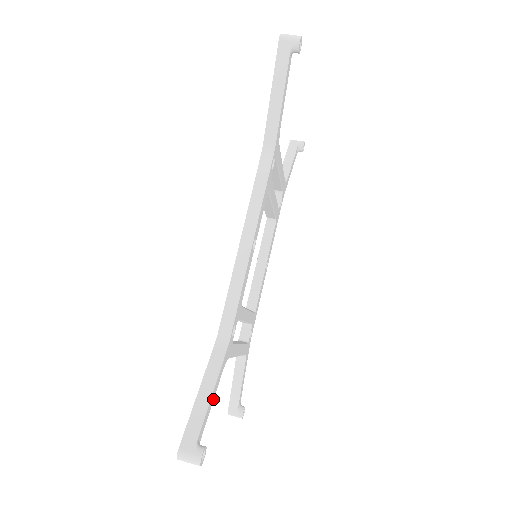
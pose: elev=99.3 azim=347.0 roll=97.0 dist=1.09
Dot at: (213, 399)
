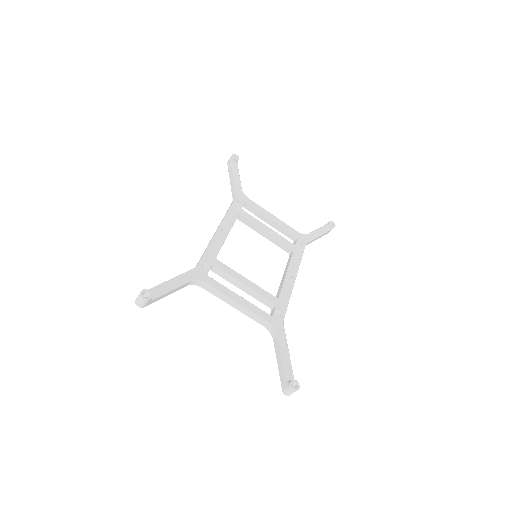
Dot at: (175, 287)
